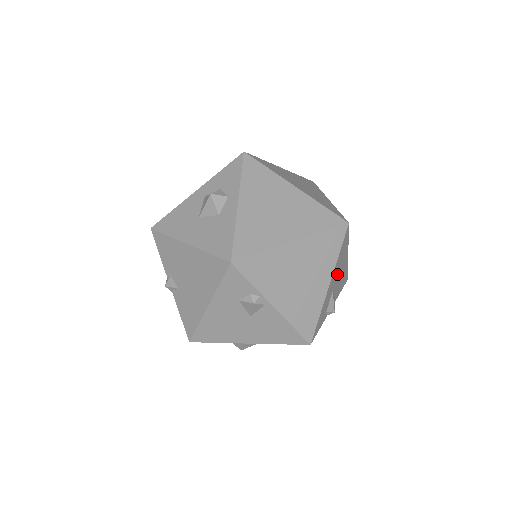
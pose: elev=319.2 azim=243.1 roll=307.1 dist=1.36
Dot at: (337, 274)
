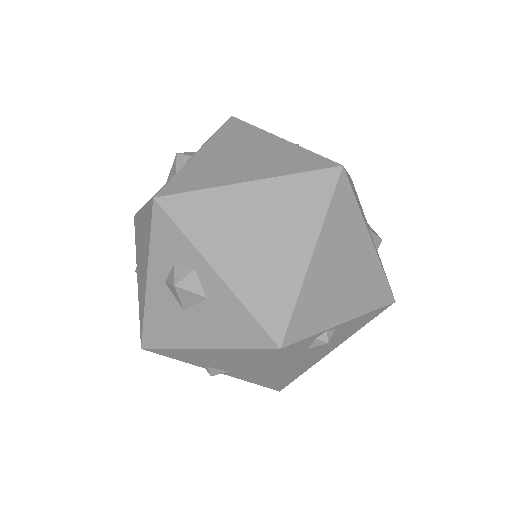
Dot at: occluded
